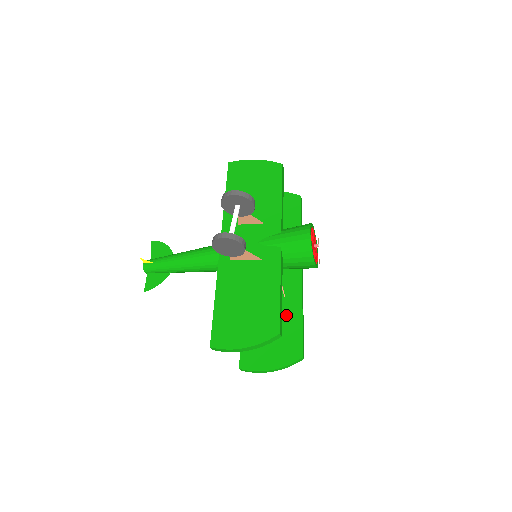
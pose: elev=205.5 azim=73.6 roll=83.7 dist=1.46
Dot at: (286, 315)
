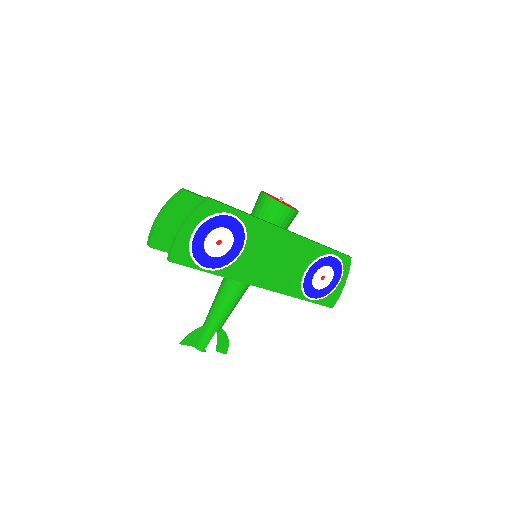
Dot at: occluded
